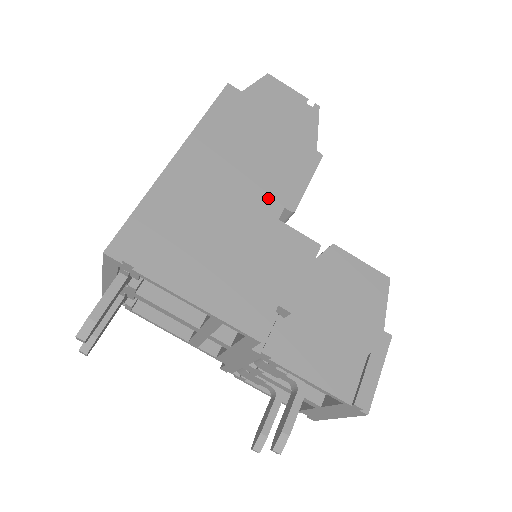
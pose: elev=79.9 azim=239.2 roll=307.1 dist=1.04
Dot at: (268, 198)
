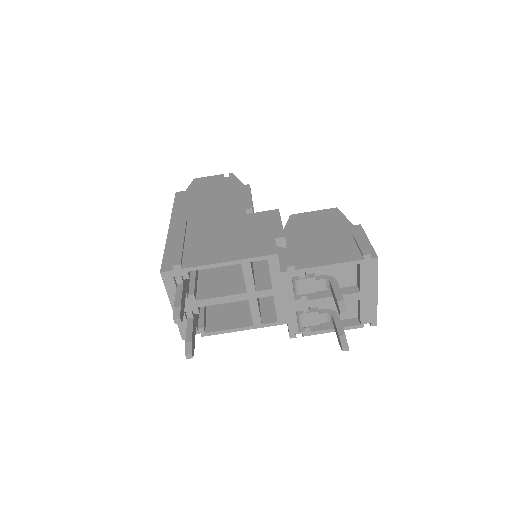
Dot at: (233, 211)
